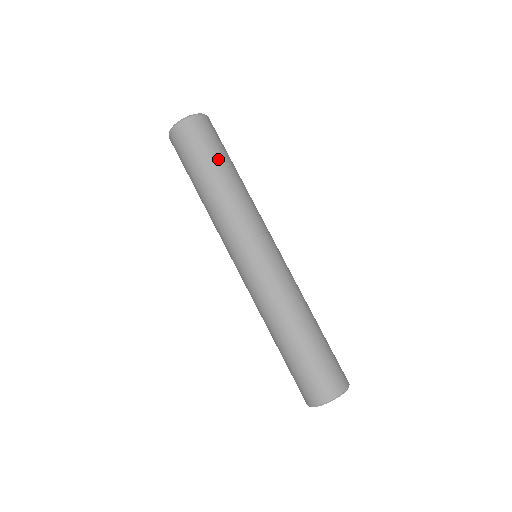
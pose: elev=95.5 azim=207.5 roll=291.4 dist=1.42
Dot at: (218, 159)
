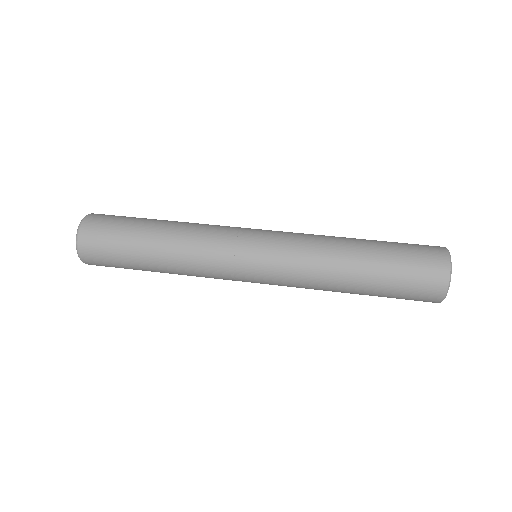
Dot at: occluded
